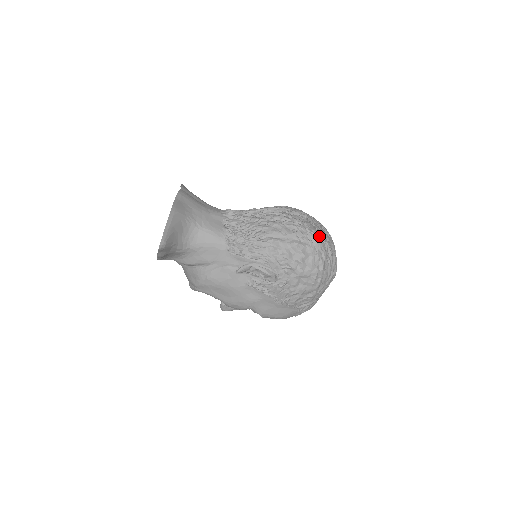
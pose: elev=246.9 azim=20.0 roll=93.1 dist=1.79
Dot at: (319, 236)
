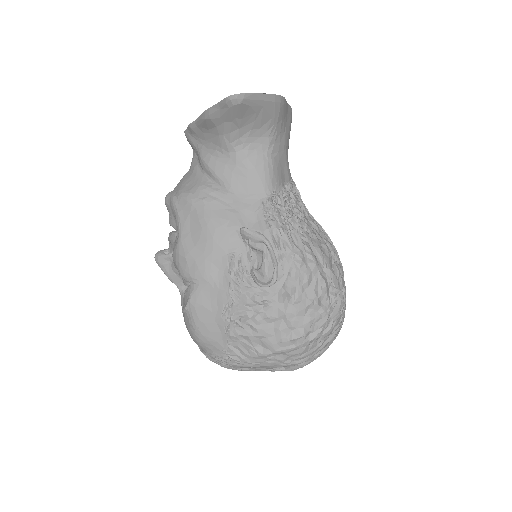
Dot at: (343, 310)
